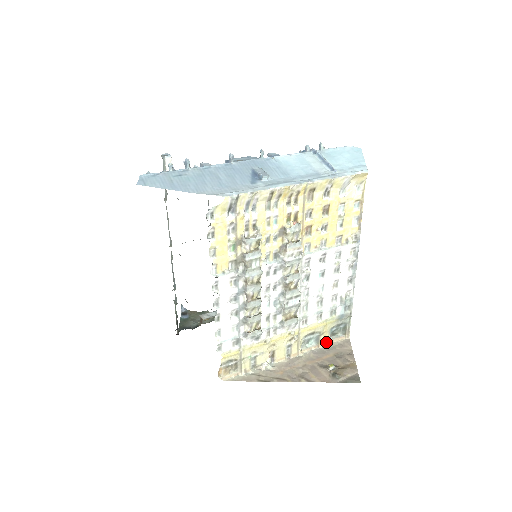
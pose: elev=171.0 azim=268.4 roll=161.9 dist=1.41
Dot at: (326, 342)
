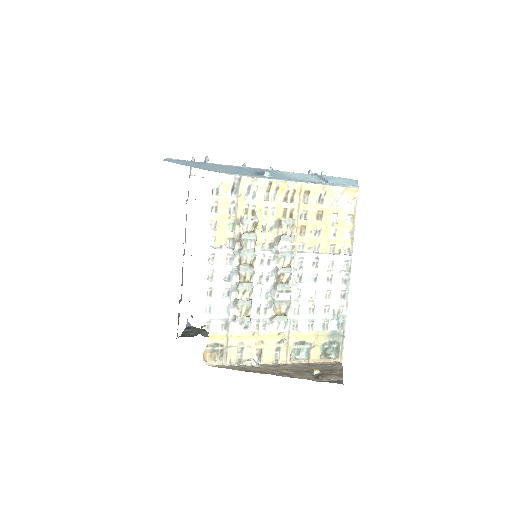
Dot at: (317, 358)
